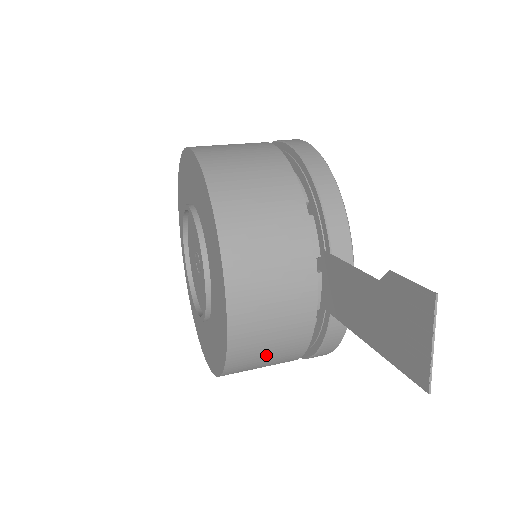
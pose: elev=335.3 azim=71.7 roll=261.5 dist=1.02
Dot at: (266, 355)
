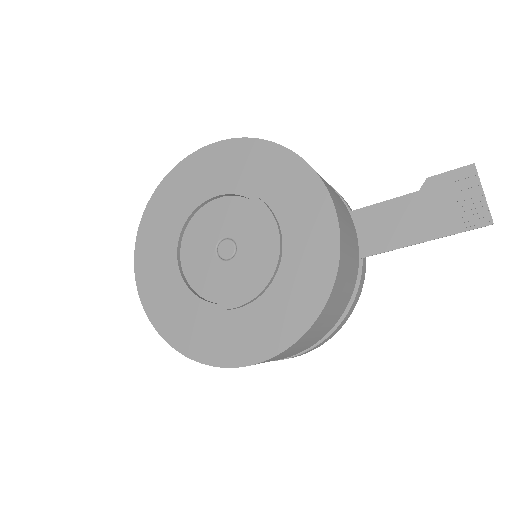
Dot at: (341, 294)
